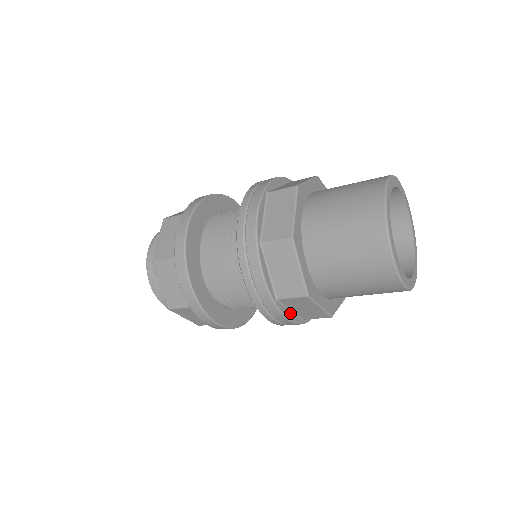
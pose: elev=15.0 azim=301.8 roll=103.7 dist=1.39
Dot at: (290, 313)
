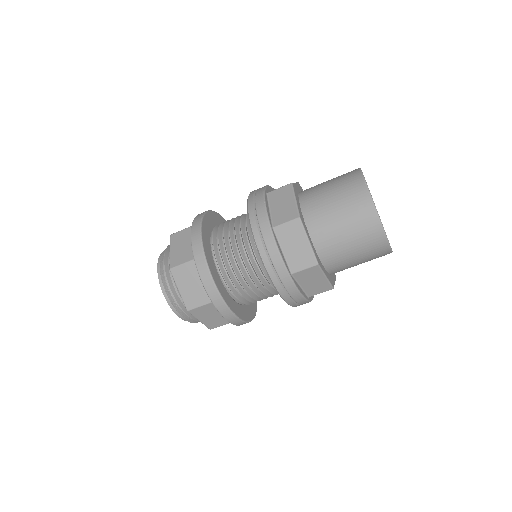
Dot at: (281, 253)
